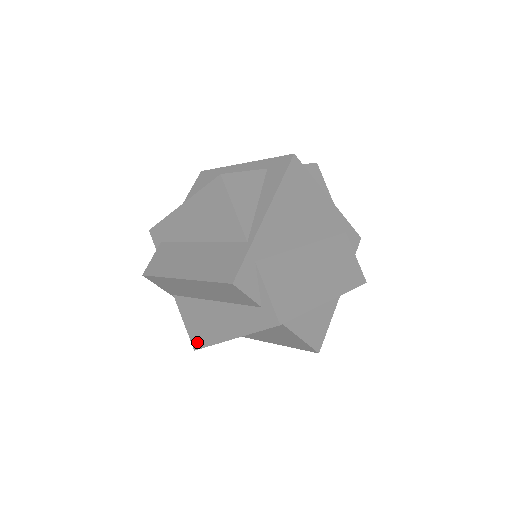
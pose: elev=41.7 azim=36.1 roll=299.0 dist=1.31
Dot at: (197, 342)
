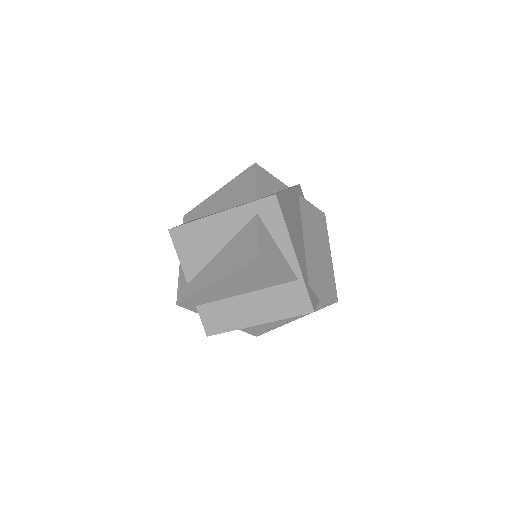
Dot at: (259, 333)
